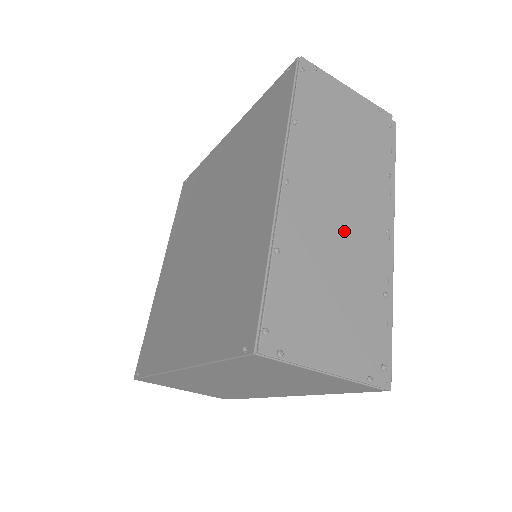
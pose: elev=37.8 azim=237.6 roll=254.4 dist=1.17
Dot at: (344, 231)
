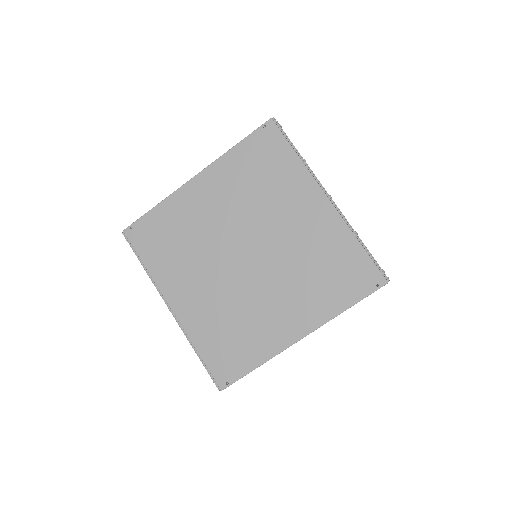
Dot at: occluded
